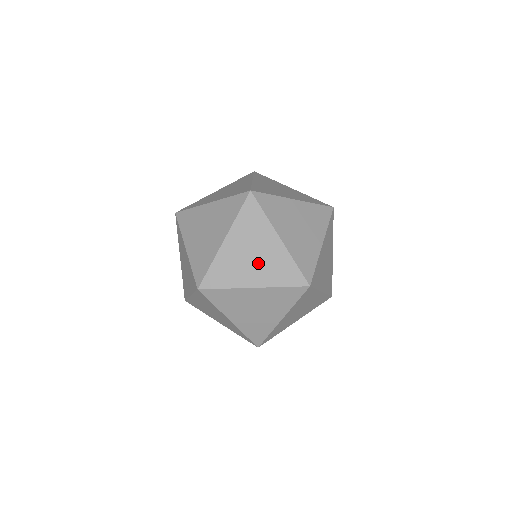
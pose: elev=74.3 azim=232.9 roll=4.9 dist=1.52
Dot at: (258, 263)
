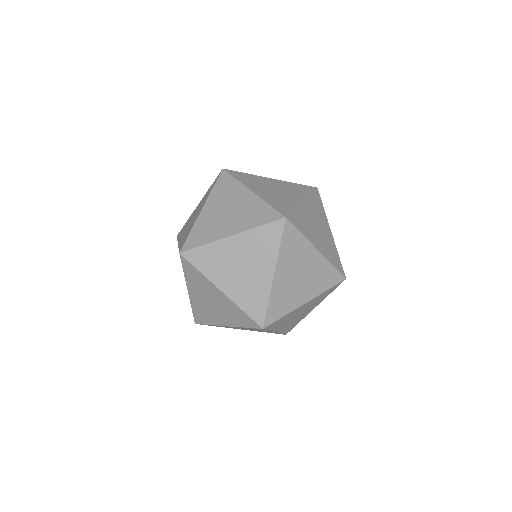
Dot at: (321, 236)
